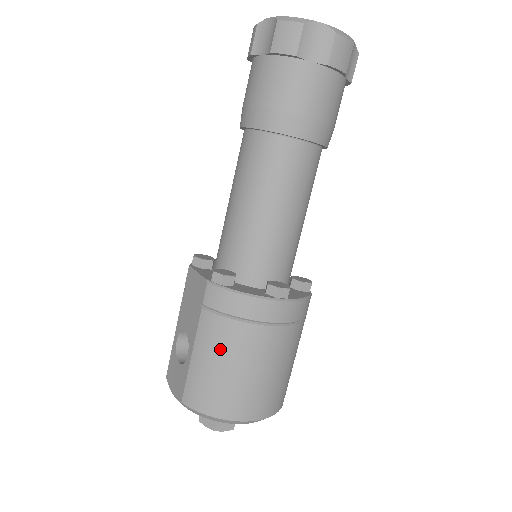
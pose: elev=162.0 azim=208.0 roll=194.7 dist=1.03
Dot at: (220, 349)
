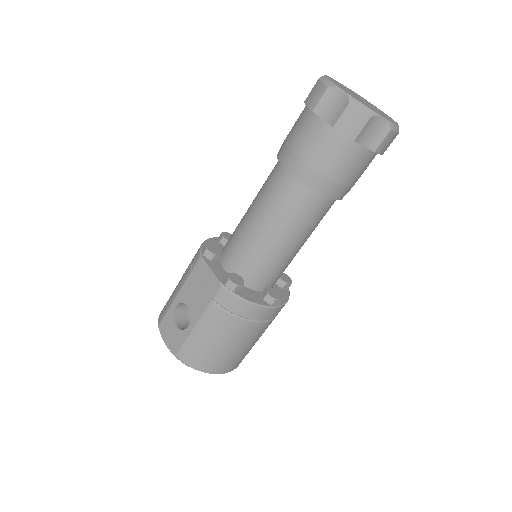
Dot at: (219, 333)
